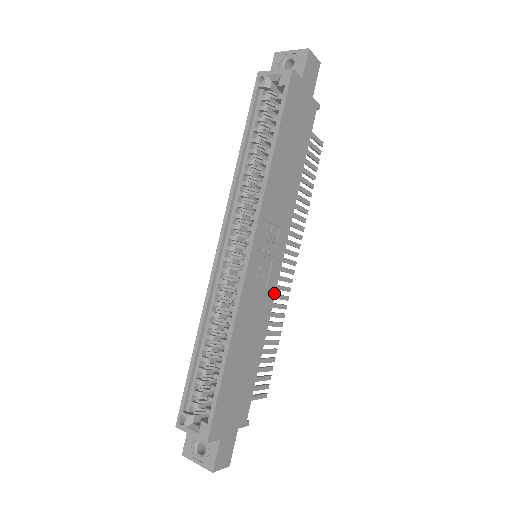
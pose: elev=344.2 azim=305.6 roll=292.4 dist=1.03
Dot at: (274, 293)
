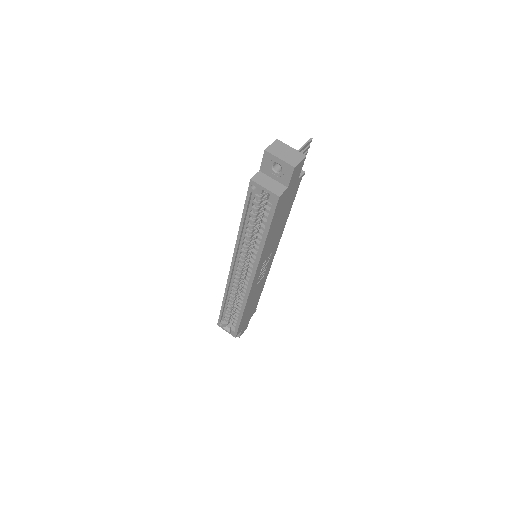
Dot at: occluded
